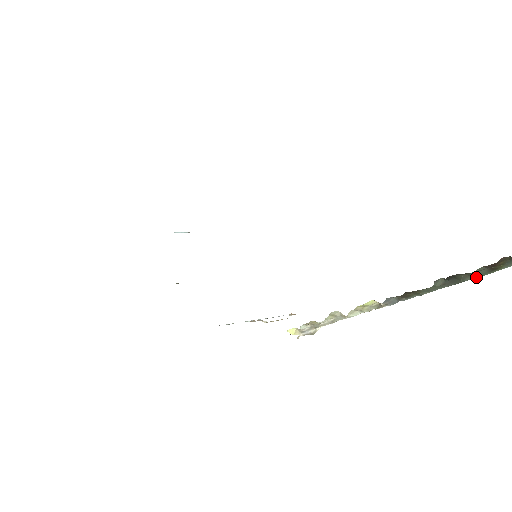
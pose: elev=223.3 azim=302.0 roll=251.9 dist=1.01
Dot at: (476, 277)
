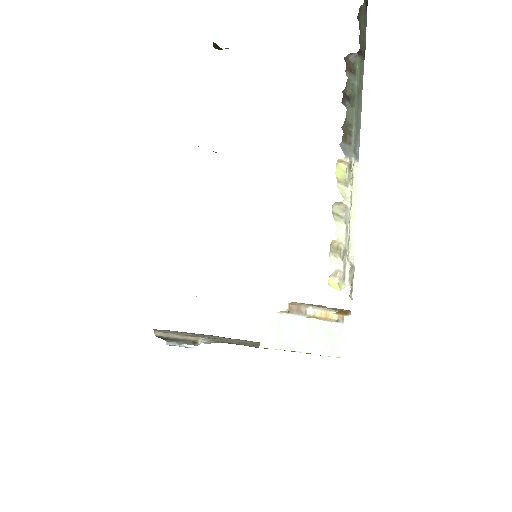
Dot at: (357, 86)
